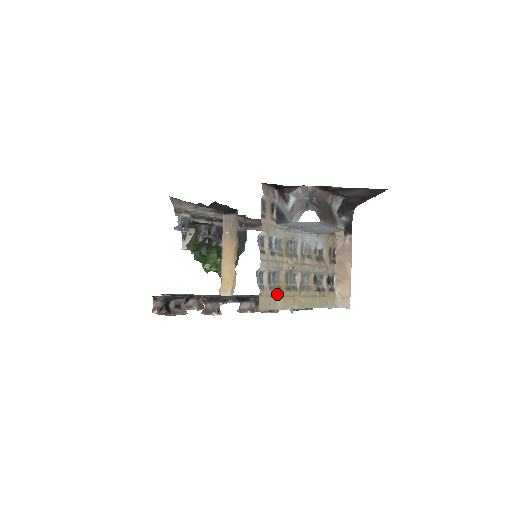
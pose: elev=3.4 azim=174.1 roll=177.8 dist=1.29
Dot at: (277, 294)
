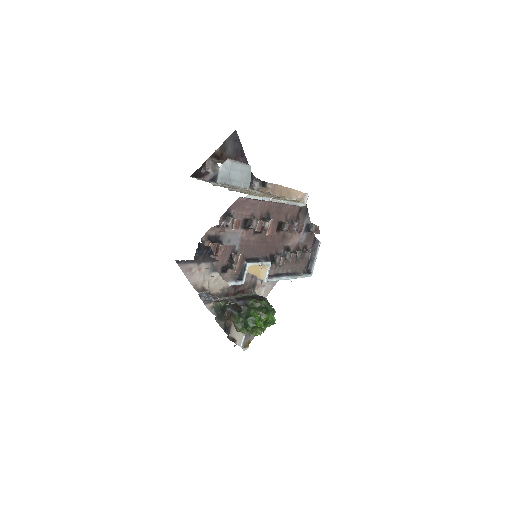
Dot at: occluded
